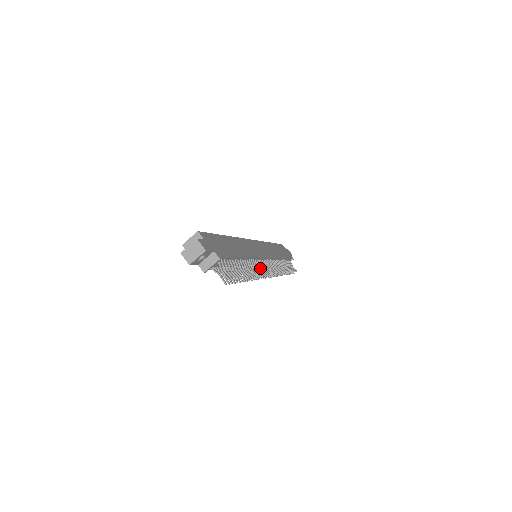
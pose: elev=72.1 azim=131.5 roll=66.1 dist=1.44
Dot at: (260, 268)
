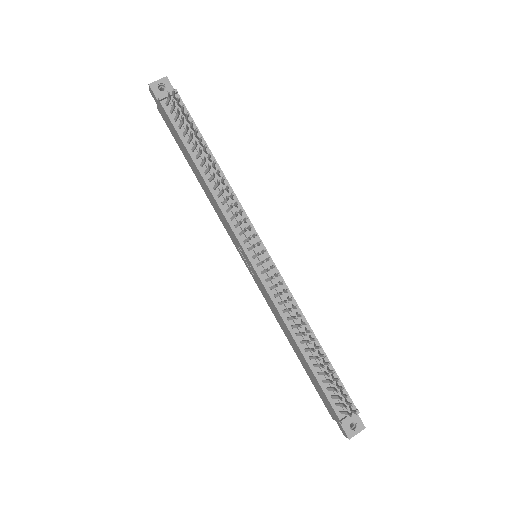
Dot at: (243, 219)
